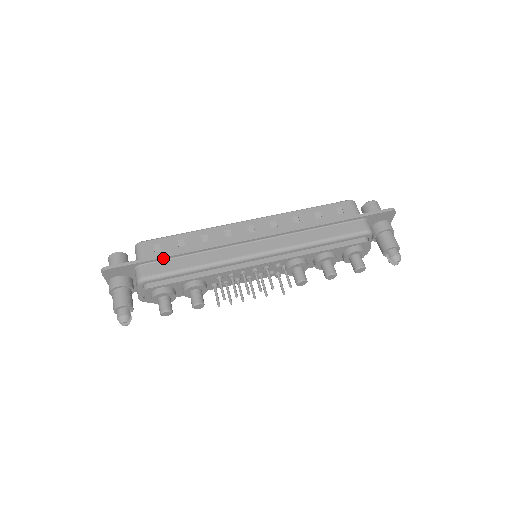
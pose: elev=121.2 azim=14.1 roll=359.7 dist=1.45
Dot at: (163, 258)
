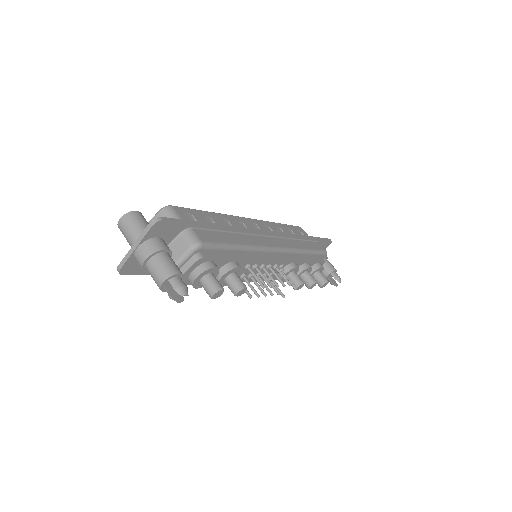
Dot at: (211, 227)
